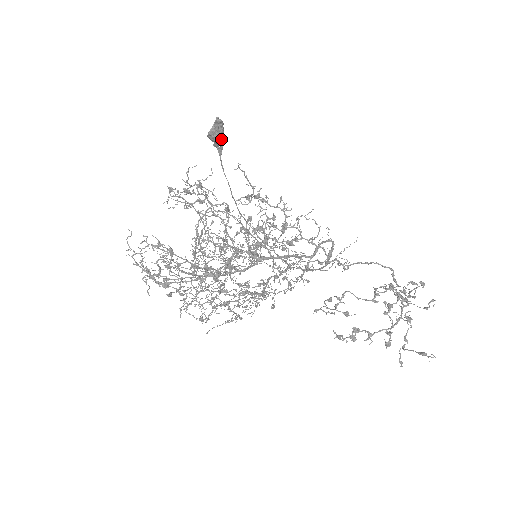
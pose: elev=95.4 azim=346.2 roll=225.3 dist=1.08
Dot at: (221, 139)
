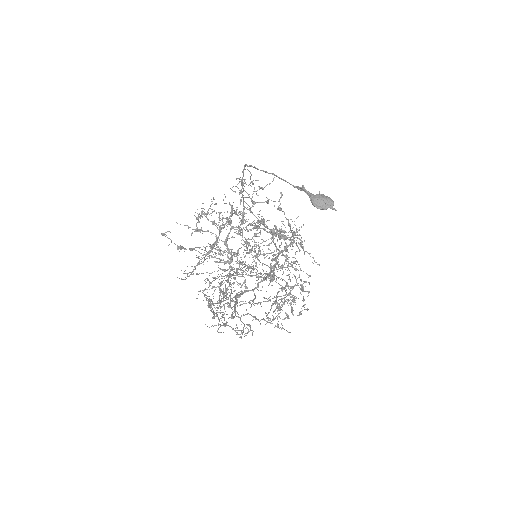
Dot at: occluded
